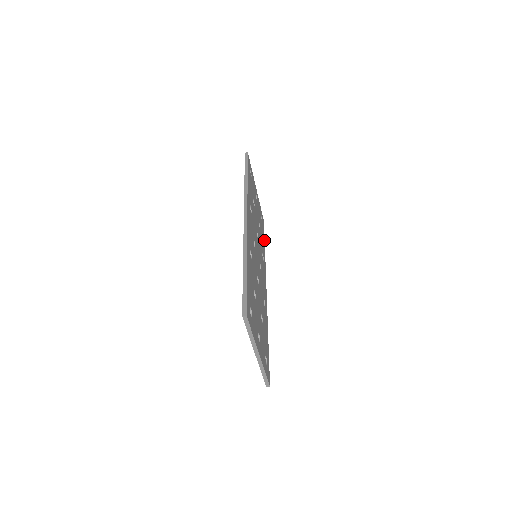
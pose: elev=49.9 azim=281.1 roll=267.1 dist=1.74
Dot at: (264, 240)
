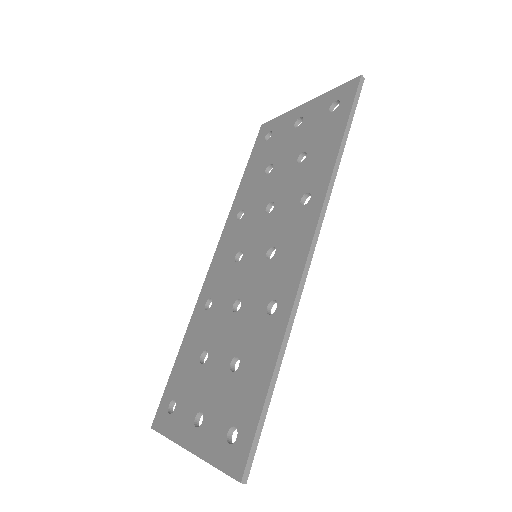
Dot at: occluded
